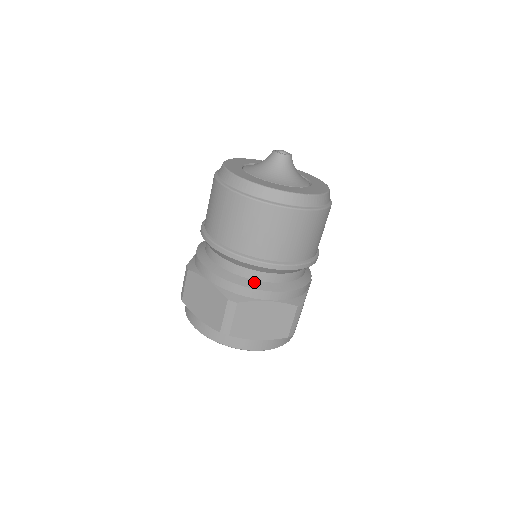
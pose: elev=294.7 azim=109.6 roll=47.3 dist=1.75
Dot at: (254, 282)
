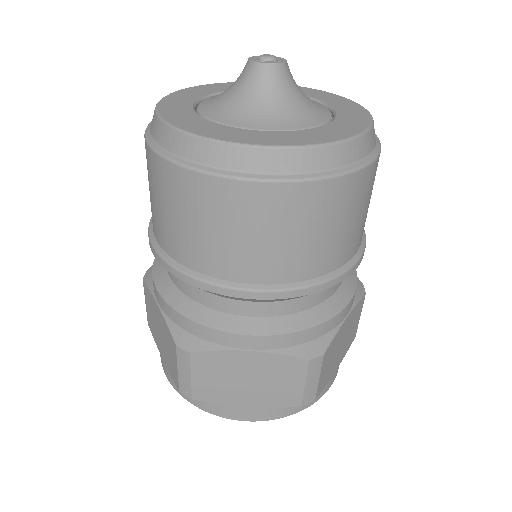
Dot at: (324, 306)
